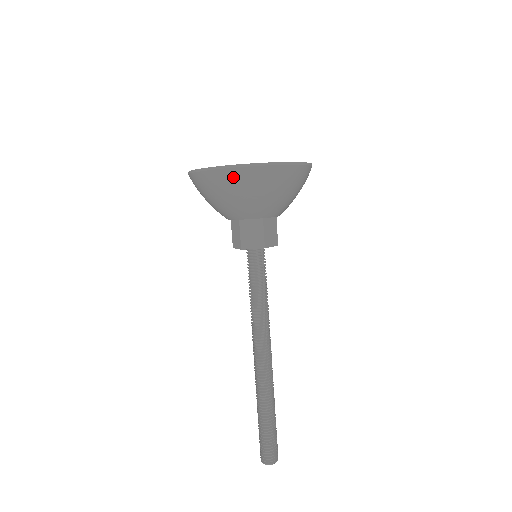
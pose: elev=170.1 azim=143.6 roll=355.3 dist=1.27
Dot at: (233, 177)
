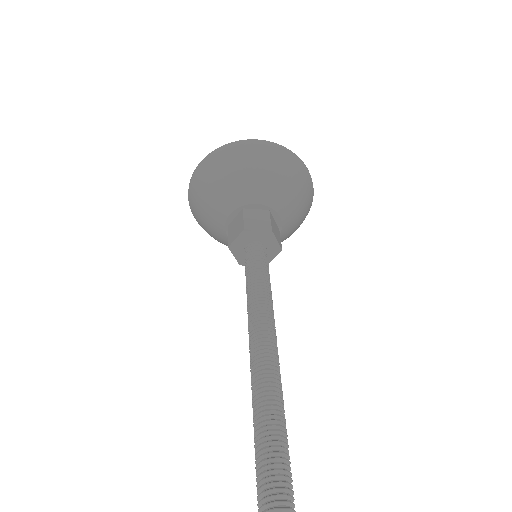
Dot at: (196, 180)
